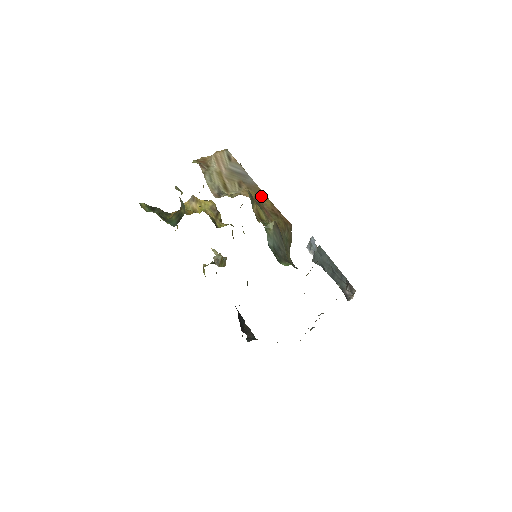
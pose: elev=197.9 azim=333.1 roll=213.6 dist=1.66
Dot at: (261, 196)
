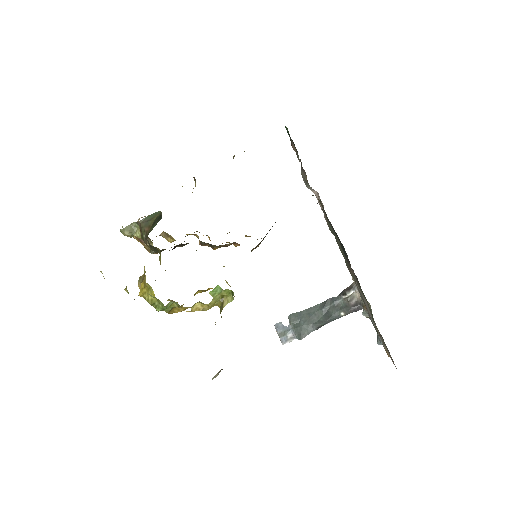
Dot at: occluded
